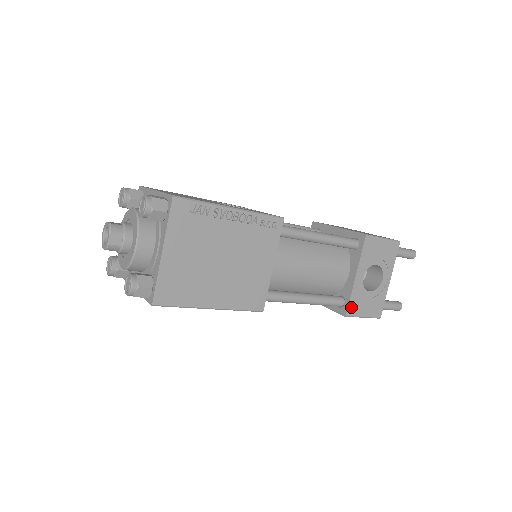
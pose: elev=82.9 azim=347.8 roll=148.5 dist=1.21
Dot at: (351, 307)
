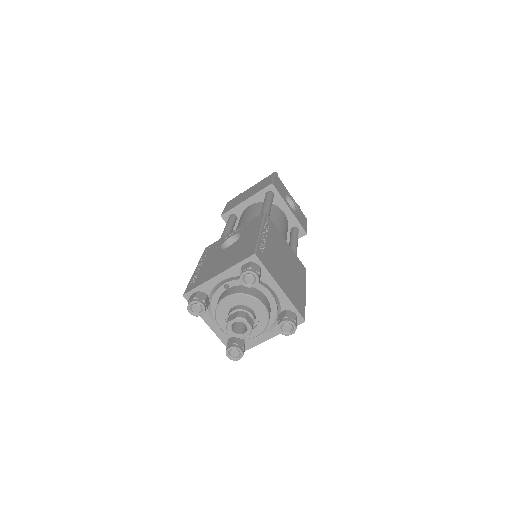
Dot at: (303, 227)
